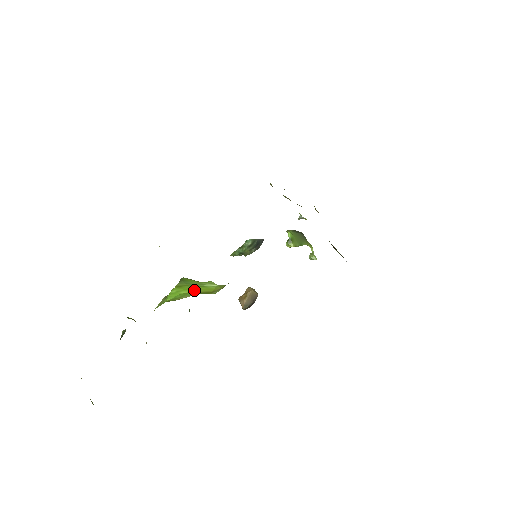
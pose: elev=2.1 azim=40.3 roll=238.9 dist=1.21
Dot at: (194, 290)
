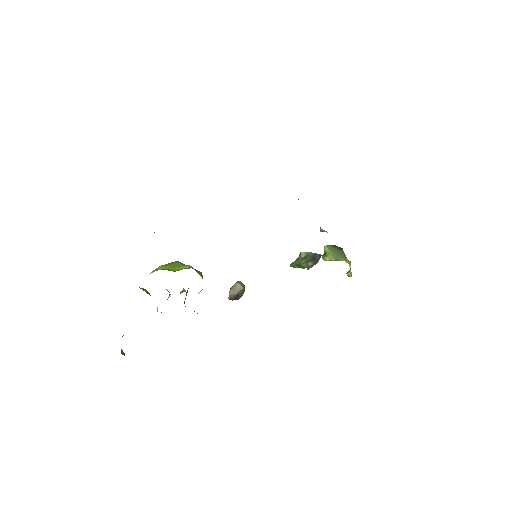
Dot at: (169, 268)
